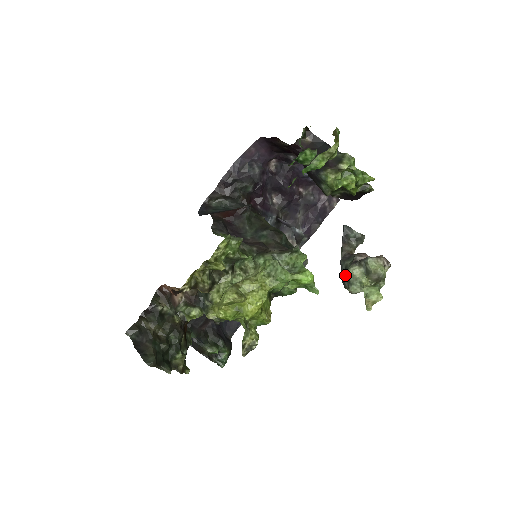
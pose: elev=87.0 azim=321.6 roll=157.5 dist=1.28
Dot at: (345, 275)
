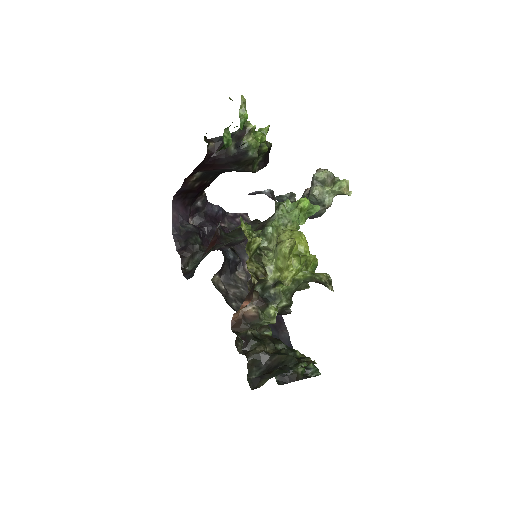
Dot at: occluded
